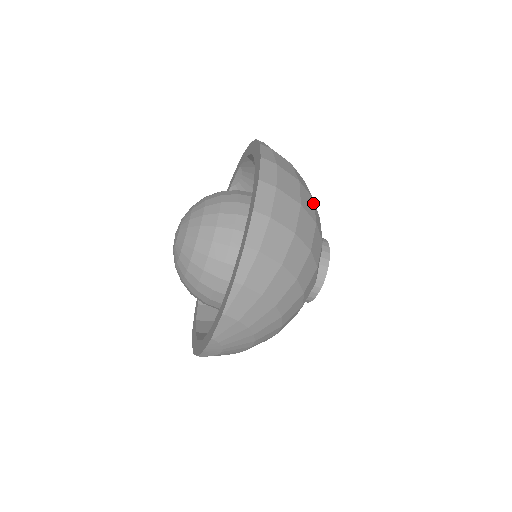
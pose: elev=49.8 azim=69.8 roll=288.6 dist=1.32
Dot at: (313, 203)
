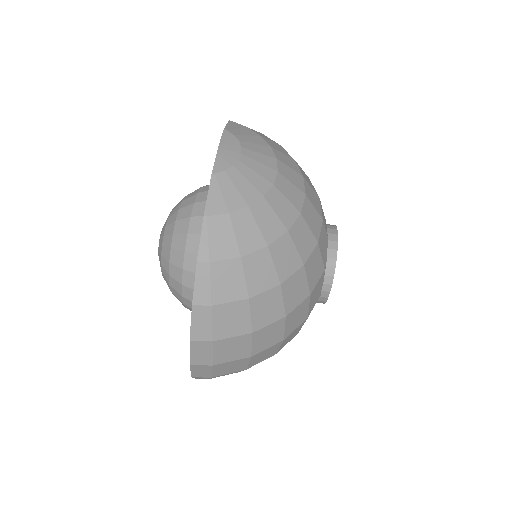
Dot at: occluded
